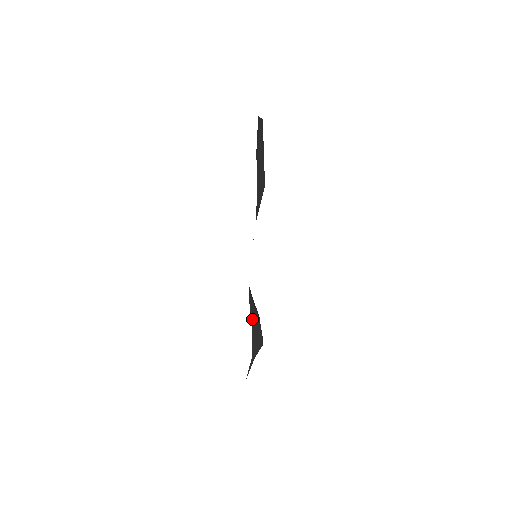
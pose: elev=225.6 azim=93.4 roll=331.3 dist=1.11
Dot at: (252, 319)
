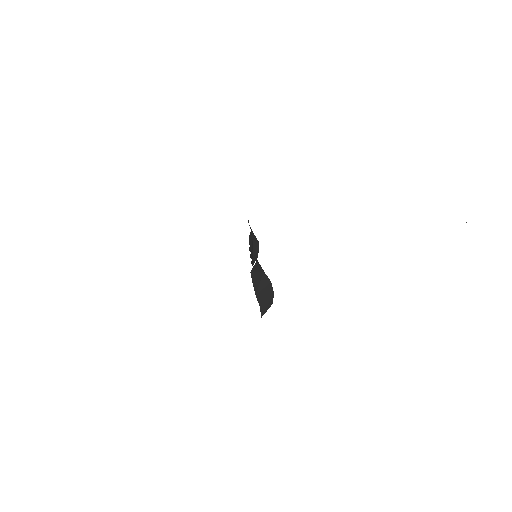
Dot at: occluded
